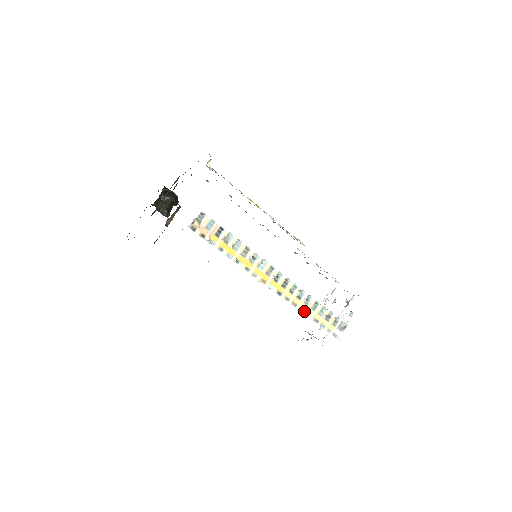
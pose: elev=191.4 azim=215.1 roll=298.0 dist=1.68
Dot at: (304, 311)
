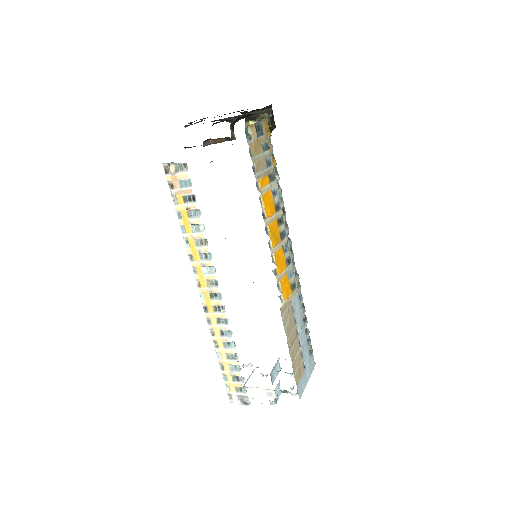
Dot at: (217, 347)
